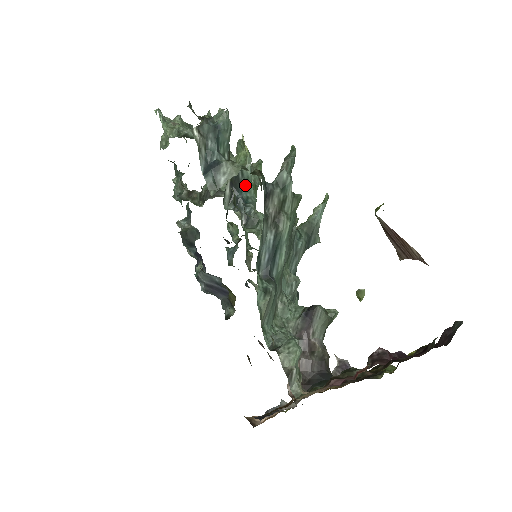
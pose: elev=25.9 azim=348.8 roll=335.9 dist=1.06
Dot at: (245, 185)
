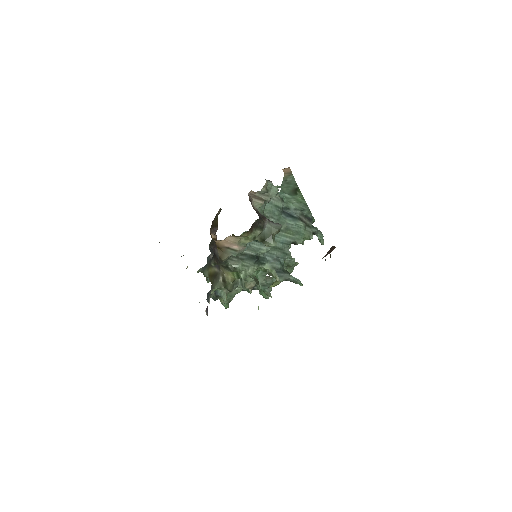
Dot at: occluded
